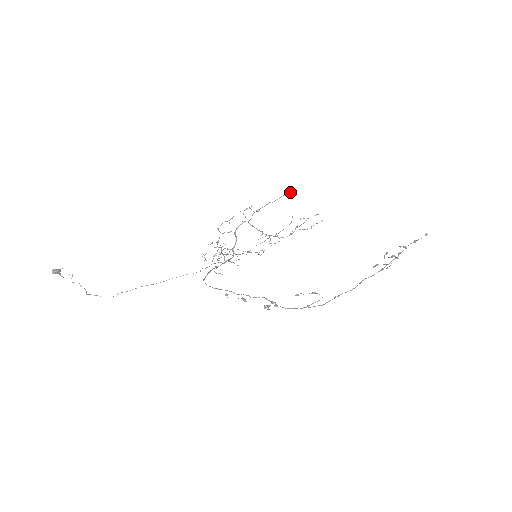
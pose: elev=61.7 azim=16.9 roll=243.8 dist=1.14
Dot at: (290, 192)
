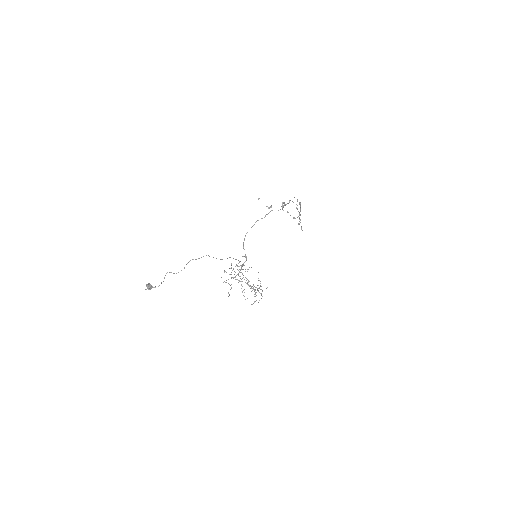
Dot at: occluded
